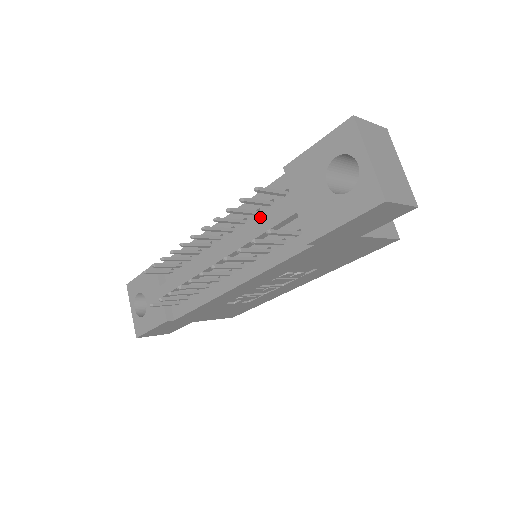
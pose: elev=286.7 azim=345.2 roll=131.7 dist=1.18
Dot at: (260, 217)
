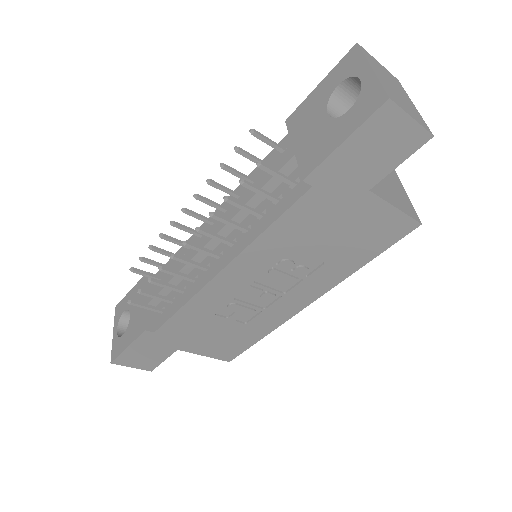
Dot at: occluded
